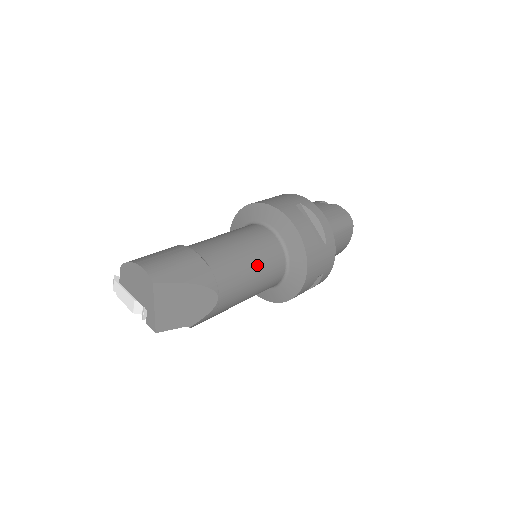
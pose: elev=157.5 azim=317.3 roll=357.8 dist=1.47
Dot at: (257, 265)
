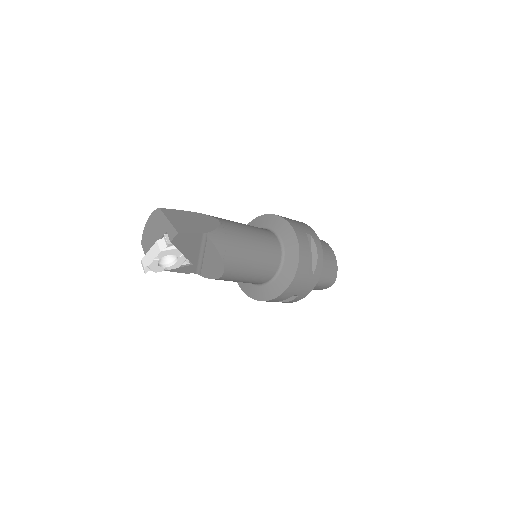
Dot at: (245, 224)
